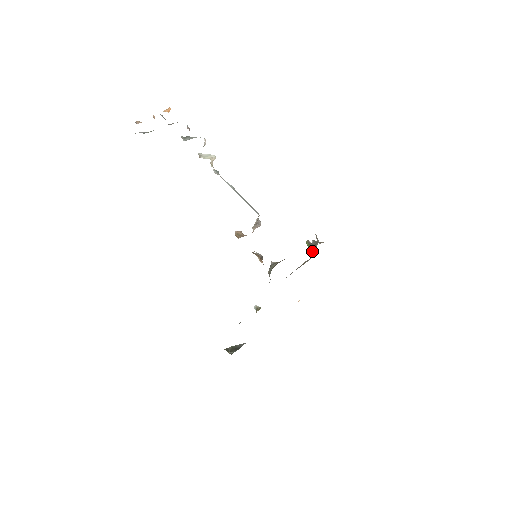
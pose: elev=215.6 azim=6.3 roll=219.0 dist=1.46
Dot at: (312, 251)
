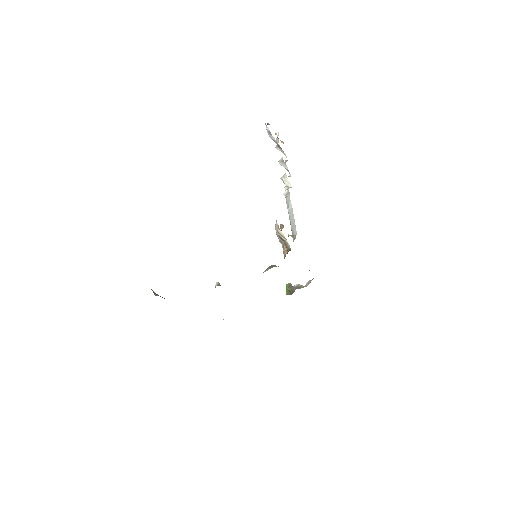
Dot at: (286, 291)
